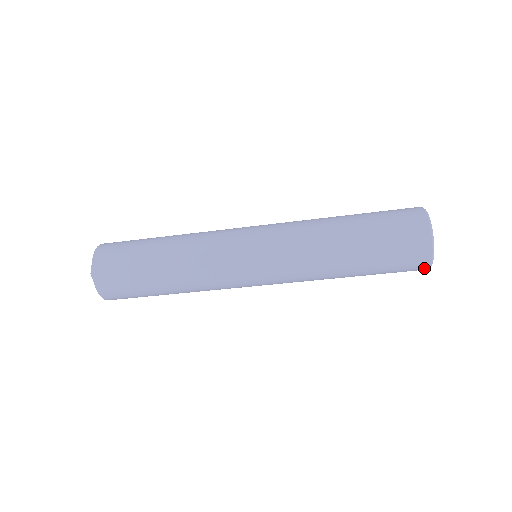
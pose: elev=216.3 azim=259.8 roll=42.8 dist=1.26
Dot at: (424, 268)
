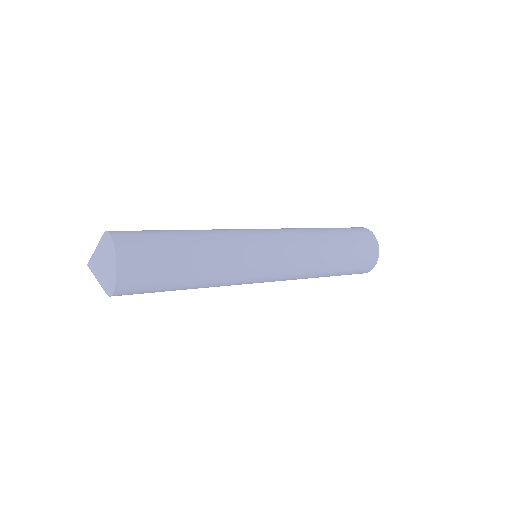
Dot at: occluded
